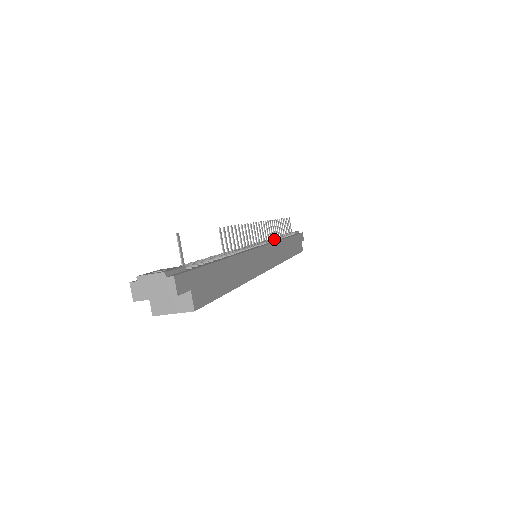
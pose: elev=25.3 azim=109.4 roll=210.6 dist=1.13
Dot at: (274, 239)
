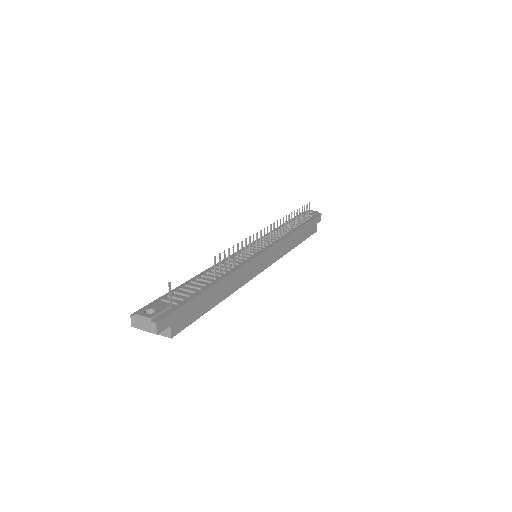
Dot at: (280, 236)
